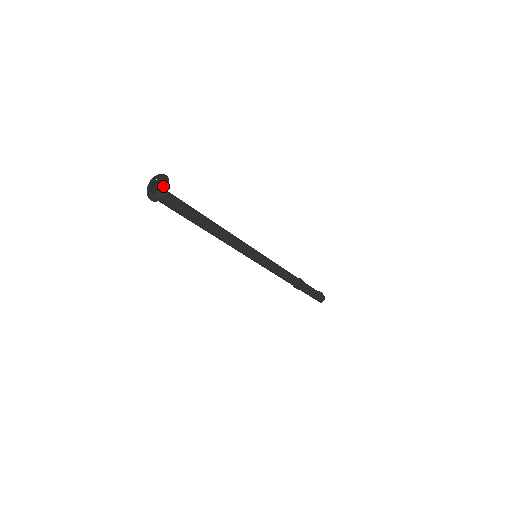
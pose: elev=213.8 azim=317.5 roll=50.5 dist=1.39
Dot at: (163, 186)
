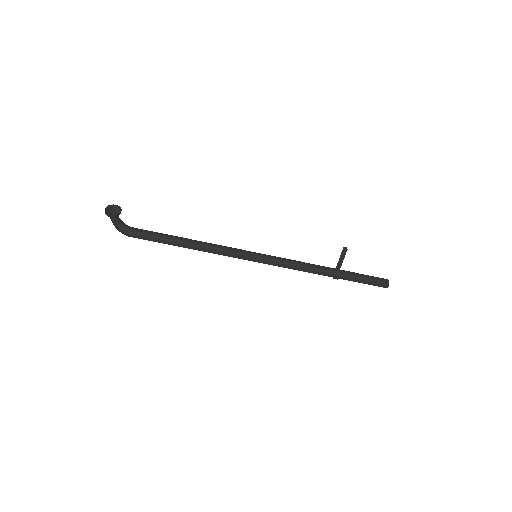
Dot at: (119, 213)
